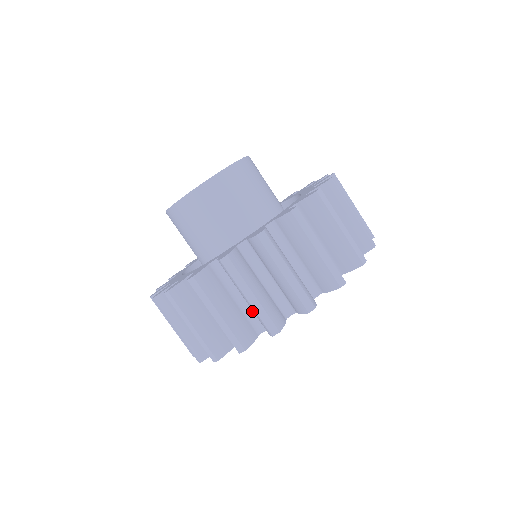
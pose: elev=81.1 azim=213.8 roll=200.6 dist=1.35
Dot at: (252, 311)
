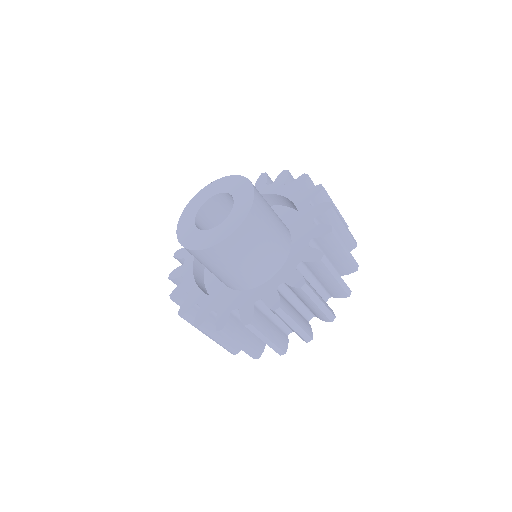
Dot at: occluded
